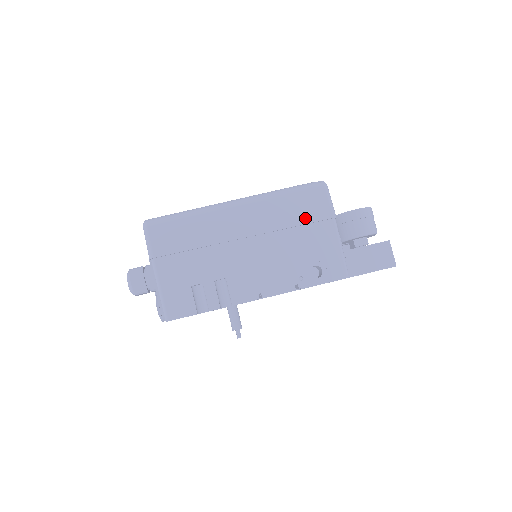
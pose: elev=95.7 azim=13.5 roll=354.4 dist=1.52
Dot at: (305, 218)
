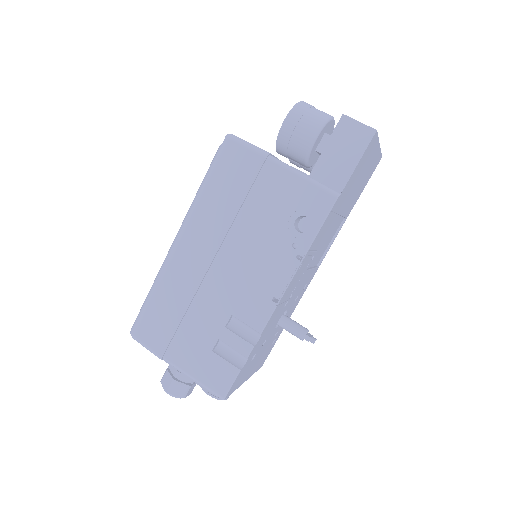
Dot at: (242, 188)
